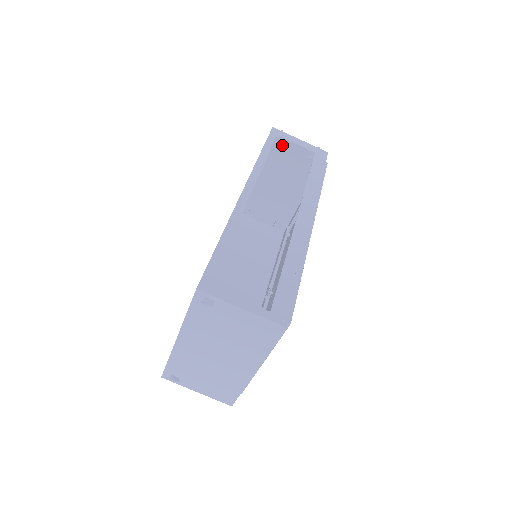
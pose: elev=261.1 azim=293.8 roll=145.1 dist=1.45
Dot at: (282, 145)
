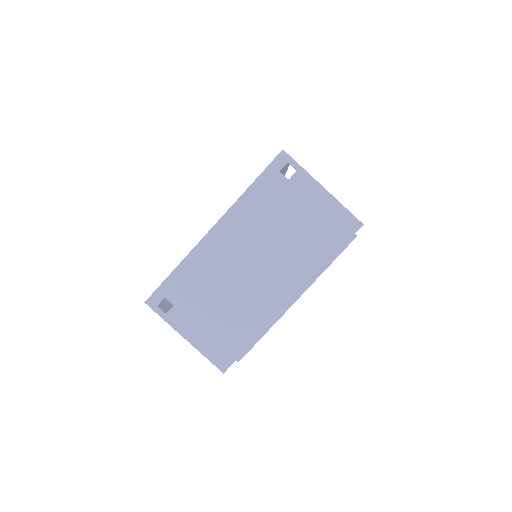
Dot at: occluded
